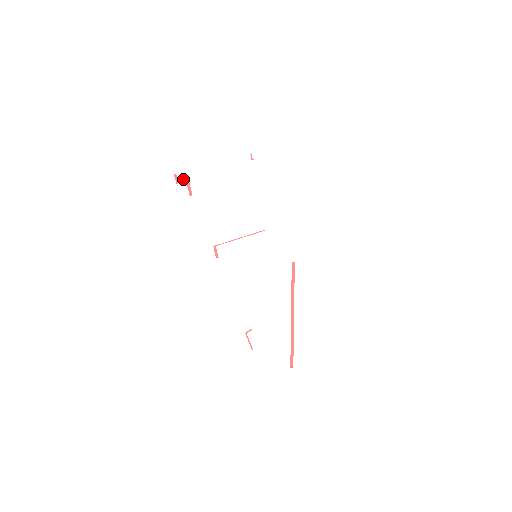
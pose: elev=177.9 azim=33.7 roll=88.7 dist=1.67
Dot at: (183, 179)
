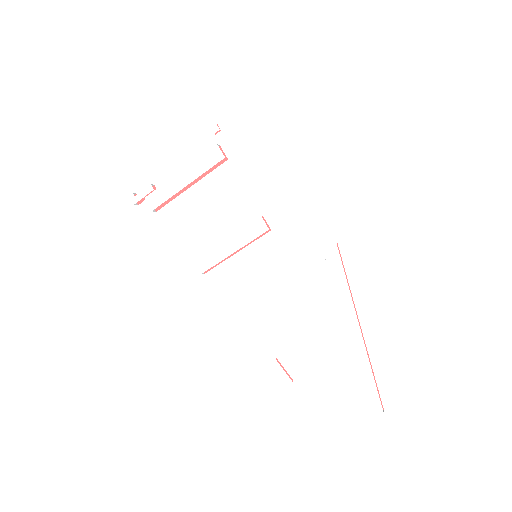
Dot at: (138, 198)
